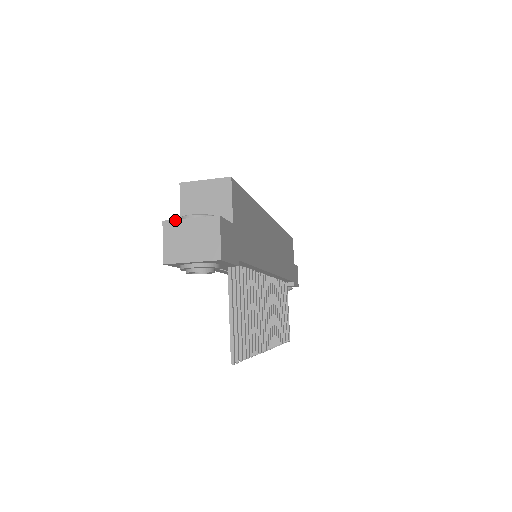
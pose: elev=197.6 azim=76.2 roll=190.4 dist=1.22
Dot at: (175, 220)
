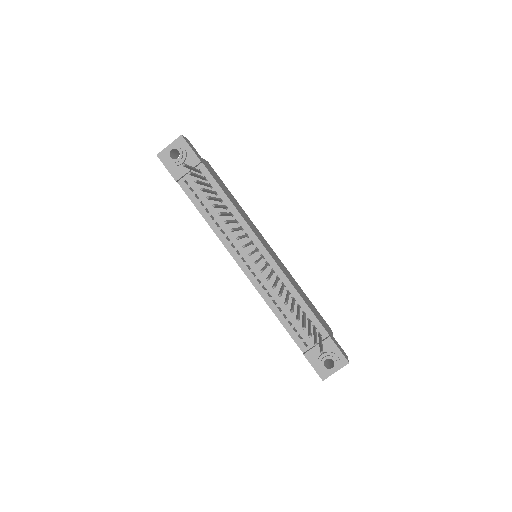
Dot at: occluded
